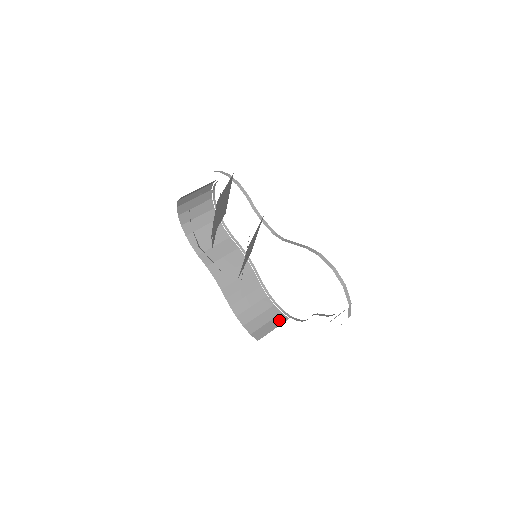
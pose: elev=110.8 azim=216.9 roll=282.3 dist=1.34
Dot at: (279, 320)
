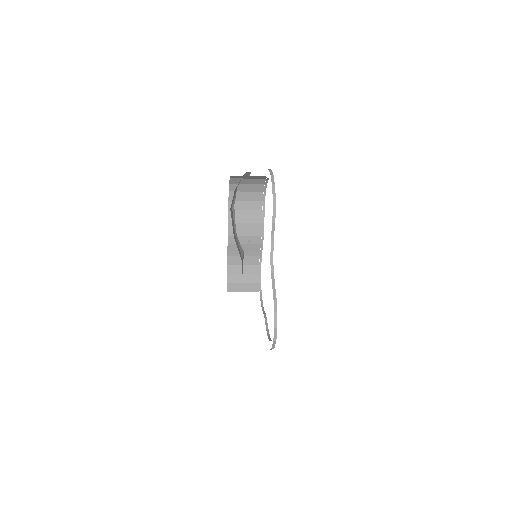
Dot at: (252, 288)
